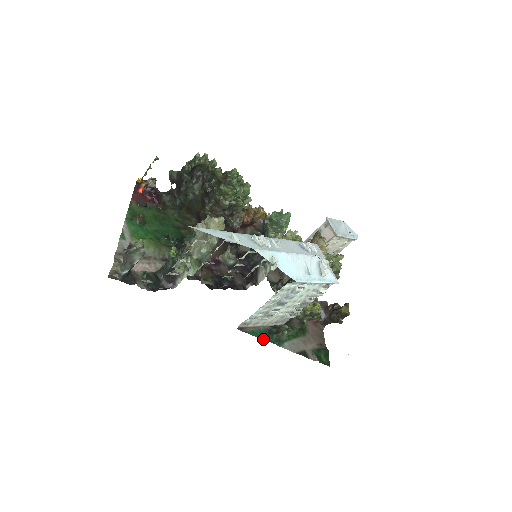
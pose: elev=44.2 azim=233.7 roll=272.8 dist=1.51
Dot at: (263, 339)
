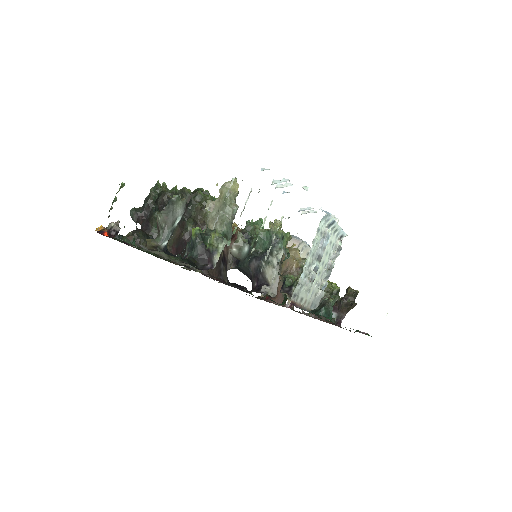
Dot at: occluded
